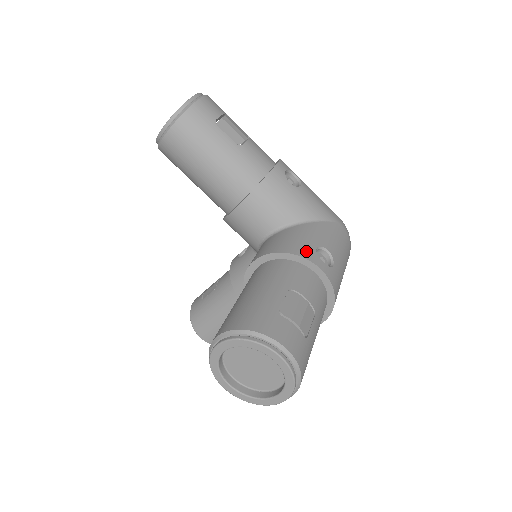
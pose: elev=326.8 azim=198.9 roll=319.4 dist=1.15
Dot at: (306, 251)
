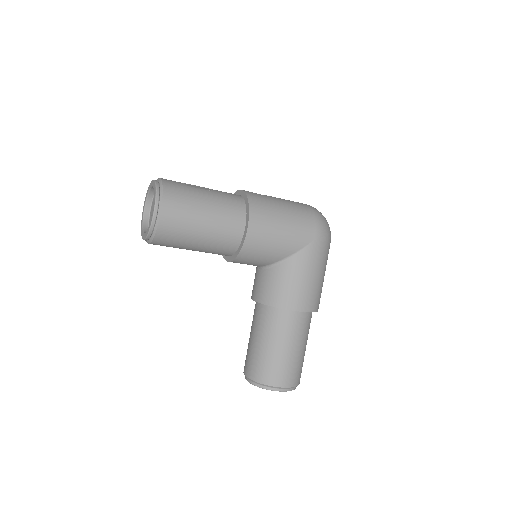
Dot at: occluded
